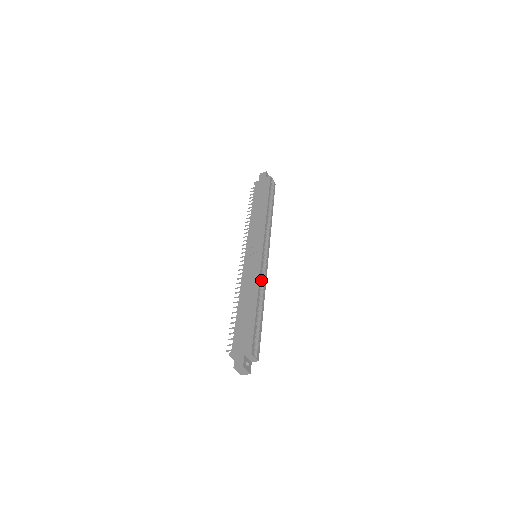
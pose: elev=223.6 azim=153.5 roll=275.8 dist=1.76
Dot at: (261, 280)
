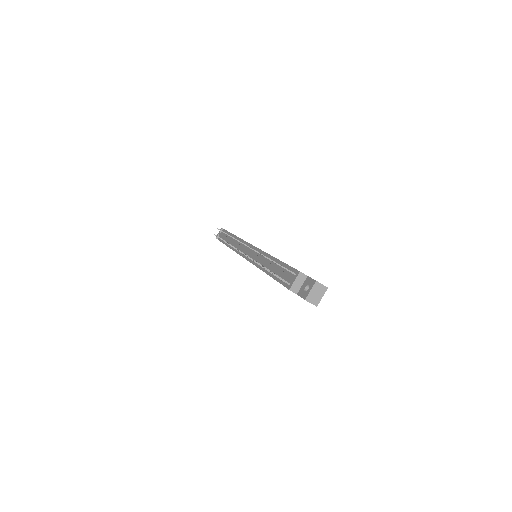
Dot at: occluded
